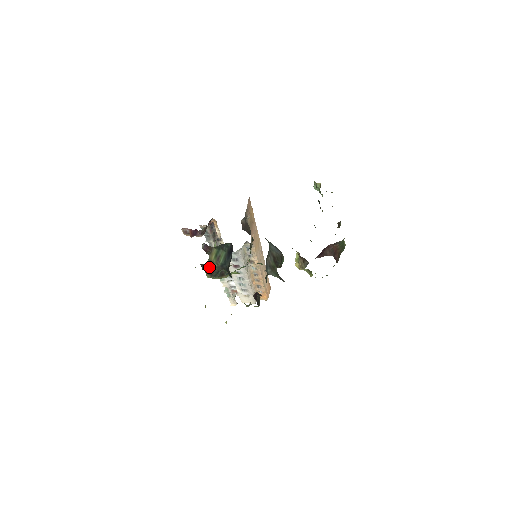
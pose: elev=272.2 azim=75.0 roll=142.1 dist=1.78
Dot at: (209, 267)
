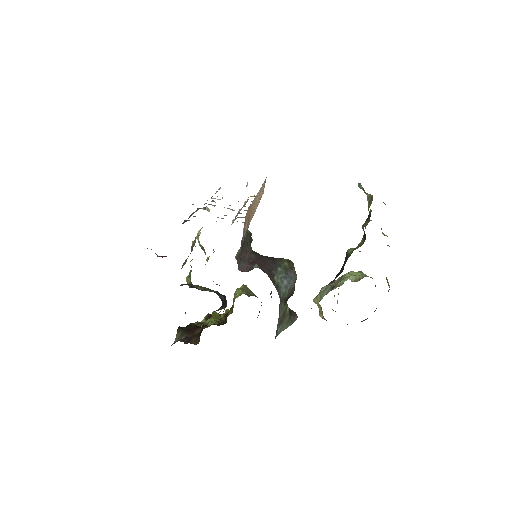
Dot at: (192, 286)
